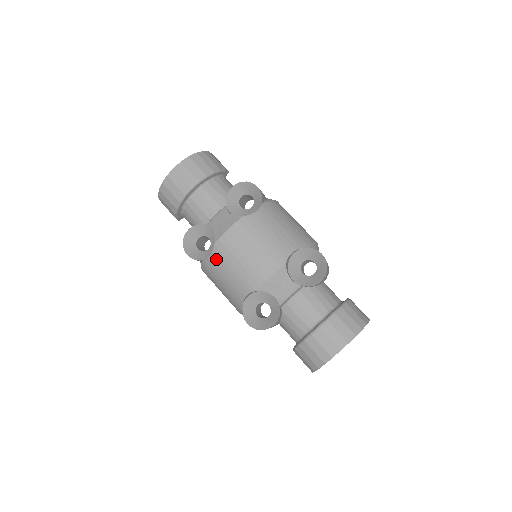
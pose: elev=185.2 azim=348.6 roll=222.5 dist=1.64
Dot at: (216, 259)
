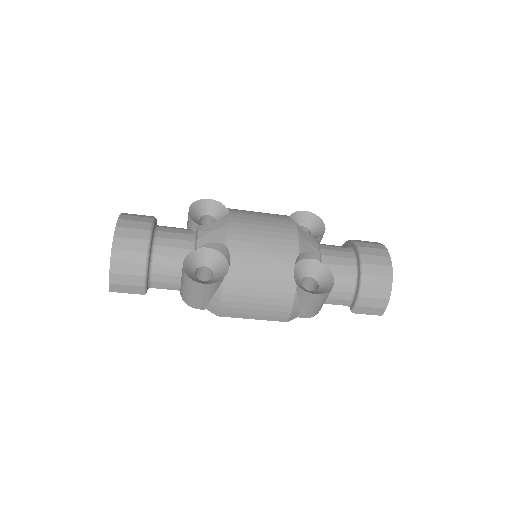
Dot at: (239, 260)
